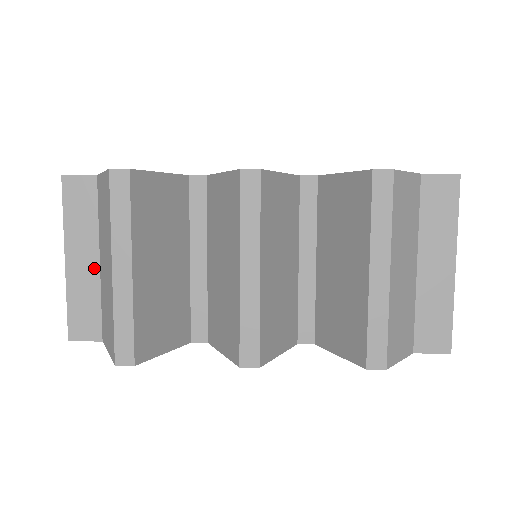
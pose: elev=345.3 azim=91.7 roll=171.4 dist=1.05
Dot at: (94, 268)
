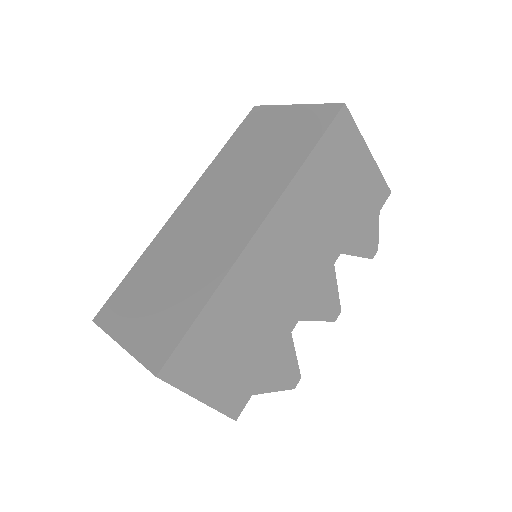
Dot at: occluded
